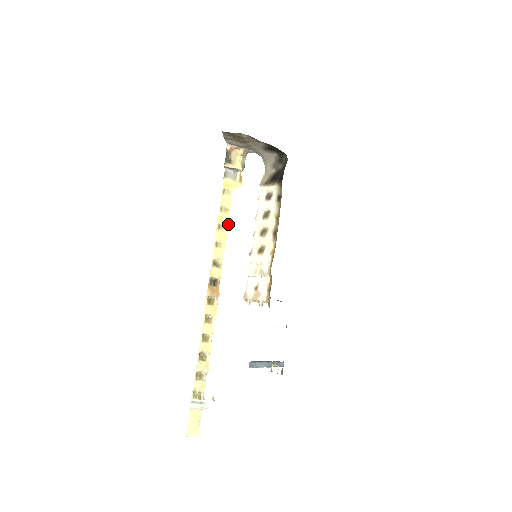
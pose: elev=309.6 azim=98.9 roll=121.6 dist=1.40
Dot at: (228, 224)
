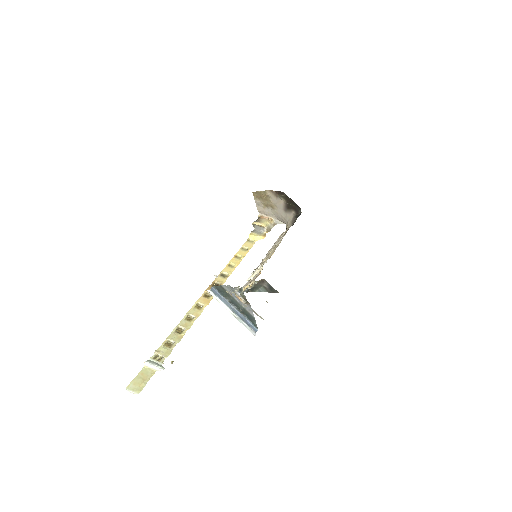
Dot at: (244, 256)
